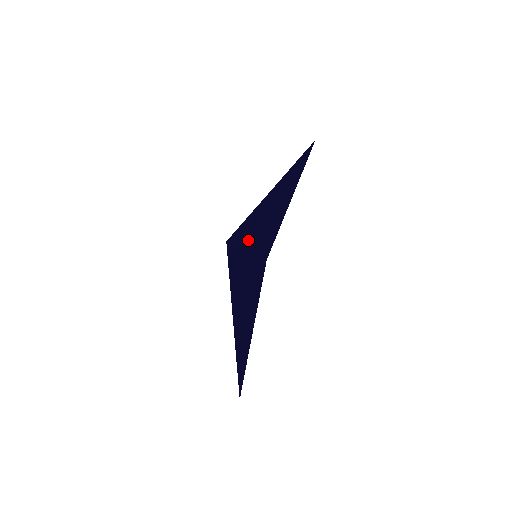
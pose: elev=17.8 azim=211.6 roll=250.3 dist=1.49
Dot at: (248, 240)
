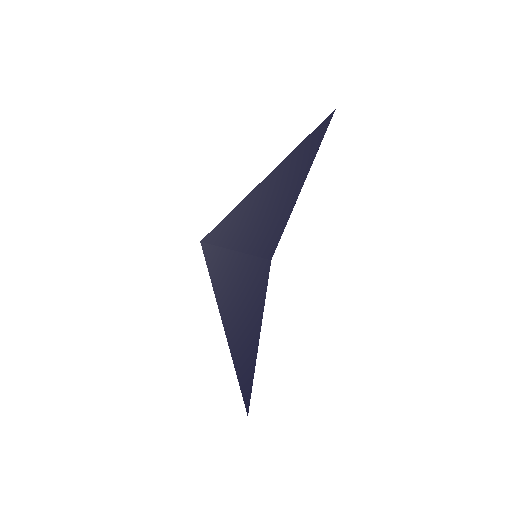
Dot at: (235, 238)
